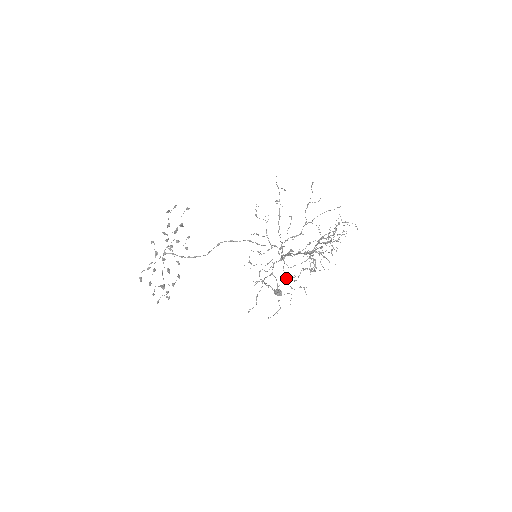
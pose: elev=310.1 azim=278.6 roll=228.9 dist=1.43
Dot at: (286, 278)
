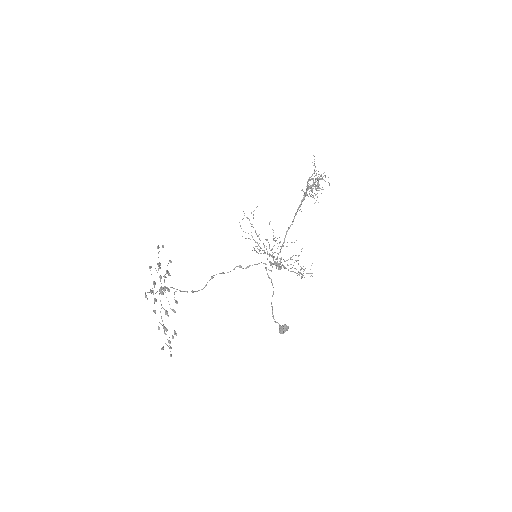
Dot at: (291, 268)
